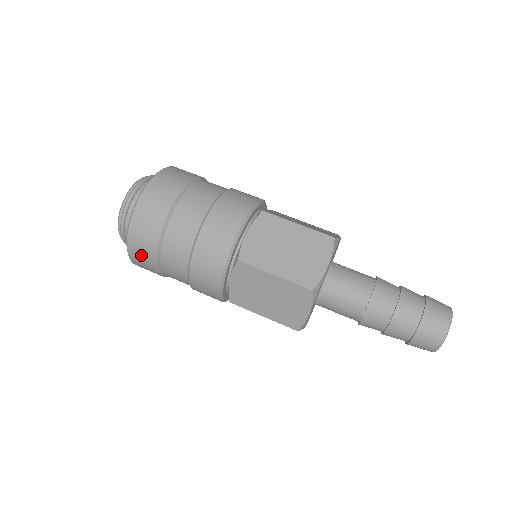
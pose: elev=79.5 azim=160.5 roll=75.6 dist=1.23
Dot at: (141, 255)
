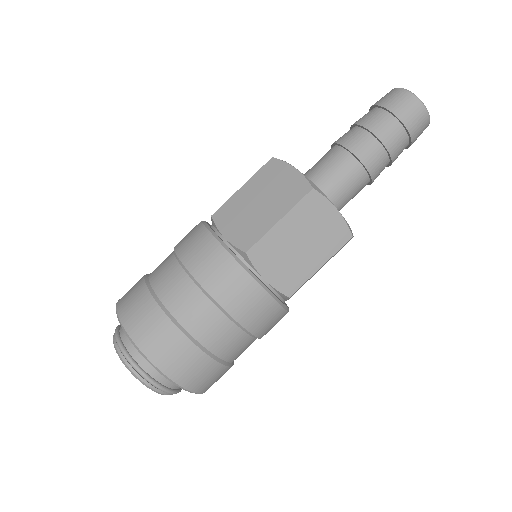
Dot at: occluded
